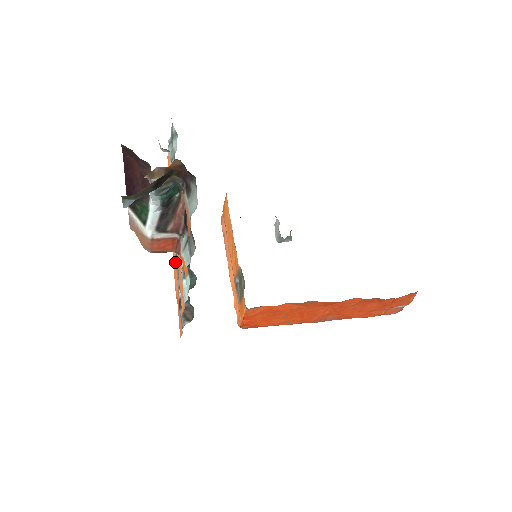
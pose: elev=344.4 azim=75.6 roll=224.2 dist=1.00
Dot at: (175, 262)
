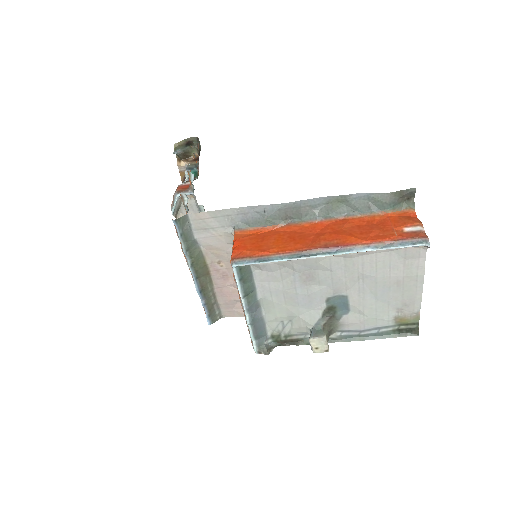
Dot at: occluded
